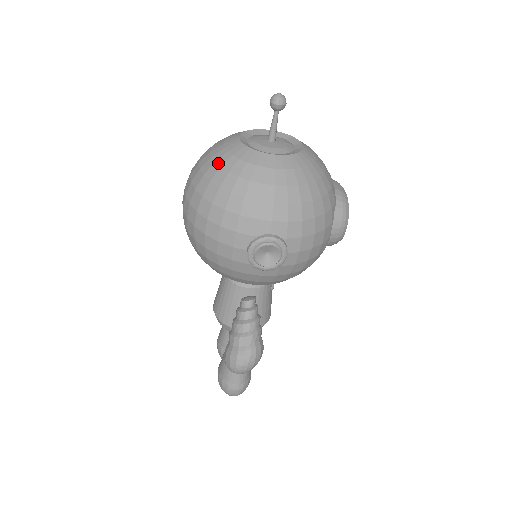
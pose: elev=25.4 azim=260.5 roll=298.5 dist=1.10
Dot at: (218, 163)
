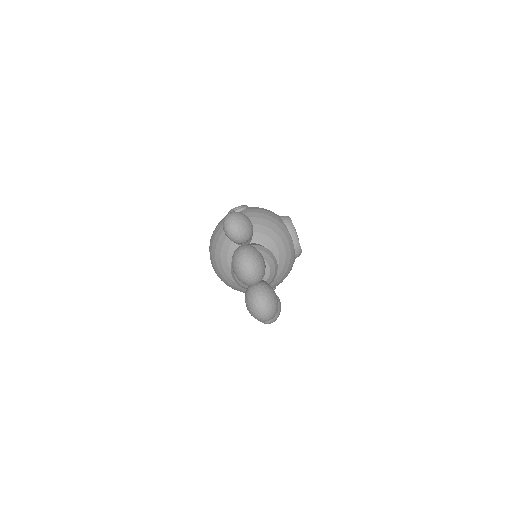
Dot at: occluded
